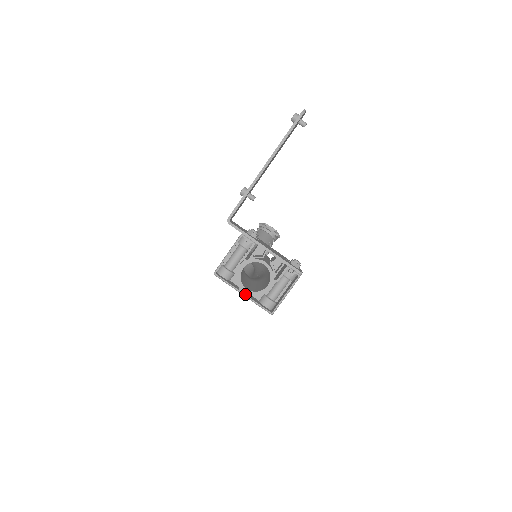
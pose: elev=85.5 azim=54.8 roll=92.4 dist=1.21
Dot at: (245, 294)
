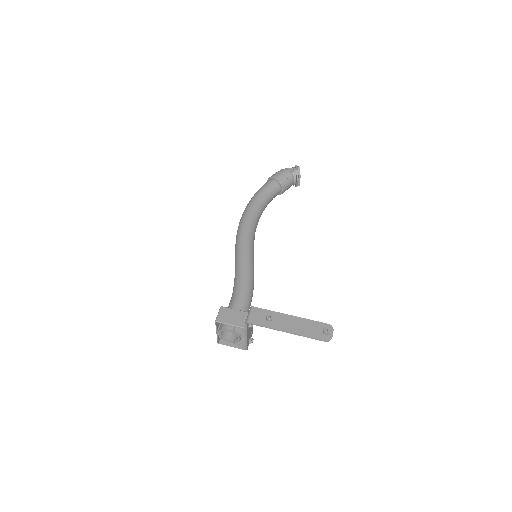
Dot at: (217, 334)
